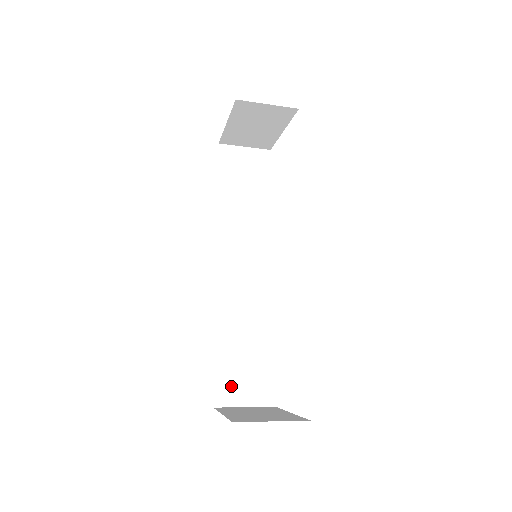
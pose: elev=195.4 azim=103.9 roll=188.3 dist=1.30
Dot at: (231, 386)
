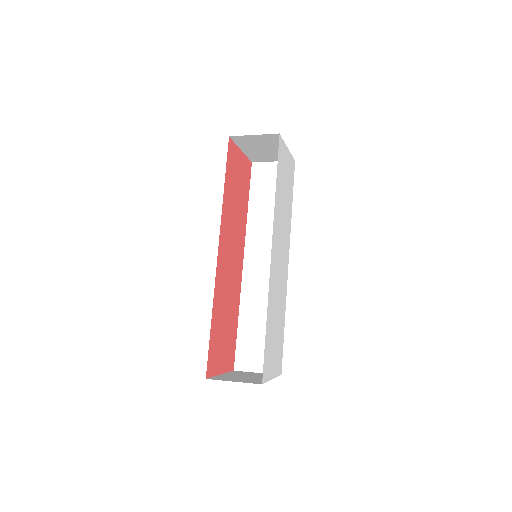
Dot at: (248, 356)
